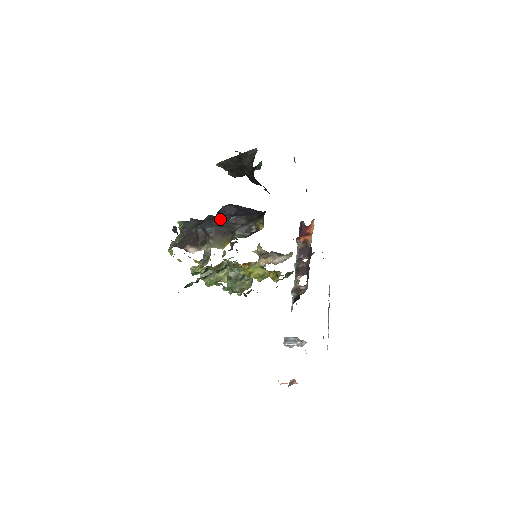
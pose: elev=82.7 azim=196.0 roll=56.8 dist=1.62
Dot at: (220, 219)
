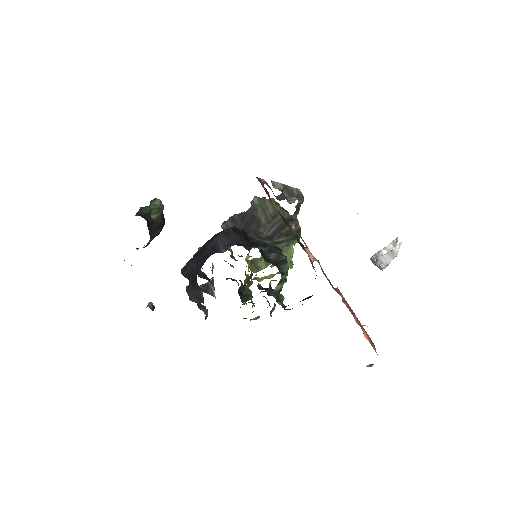
Dot at: (191, 286)
